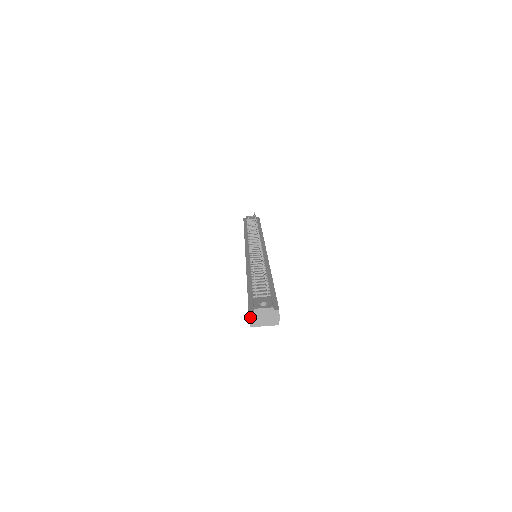
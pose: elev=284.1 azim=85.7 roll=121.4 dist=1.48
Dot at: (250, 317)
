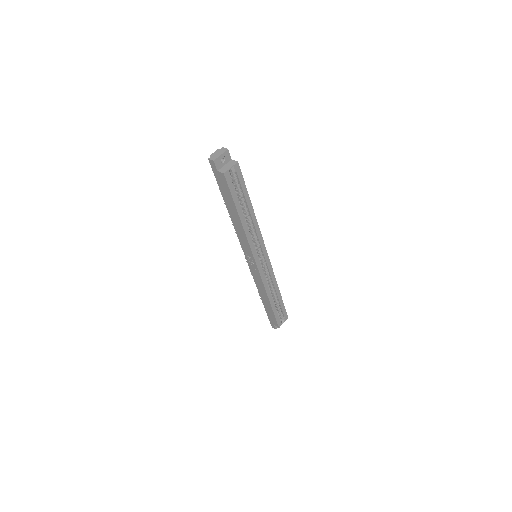
Dot at: (211, 159)
